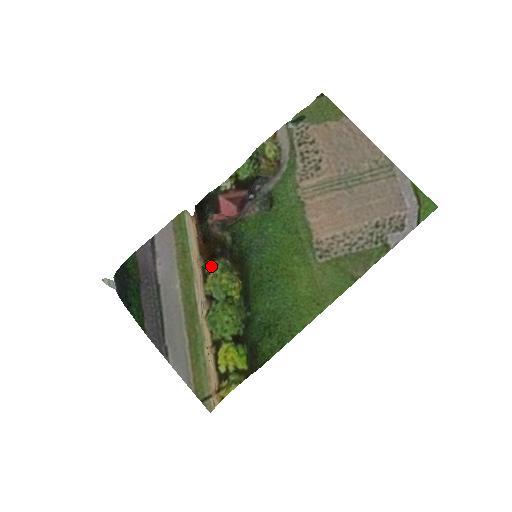
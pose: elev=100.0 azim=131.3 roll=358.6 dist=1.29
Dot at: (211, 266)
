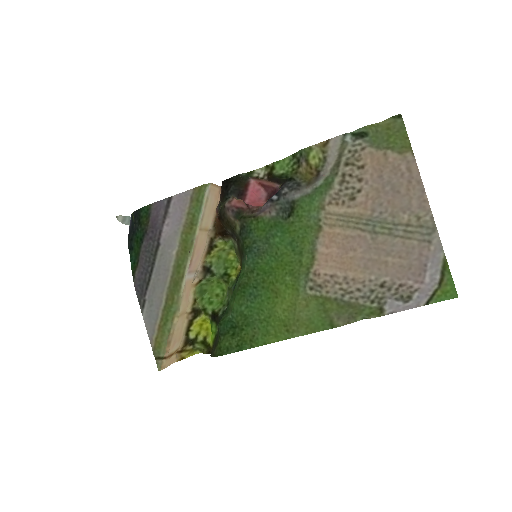
Dot at: (221, 240)
